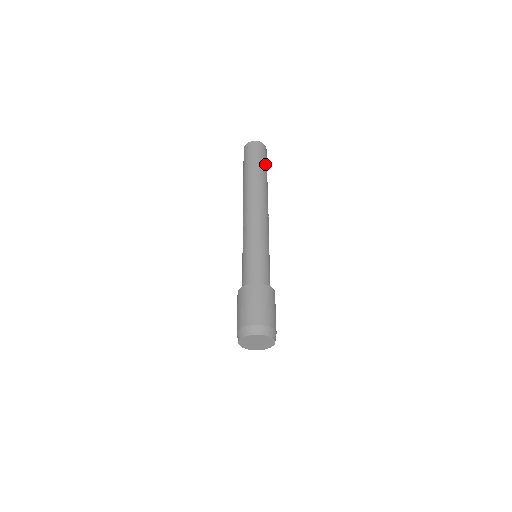
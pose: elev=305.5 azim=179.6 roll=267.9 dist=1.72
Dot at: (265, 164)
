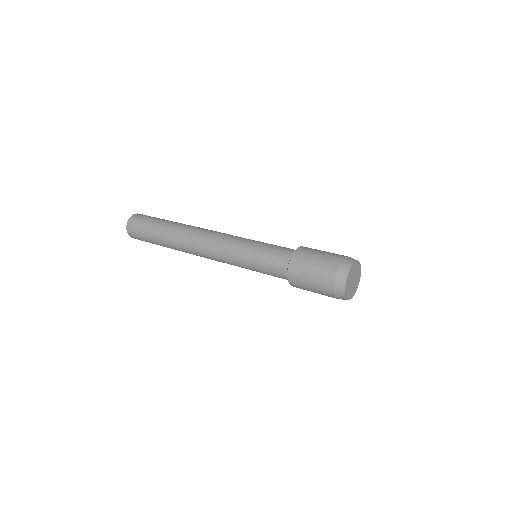
Dot at: (157, 219)
